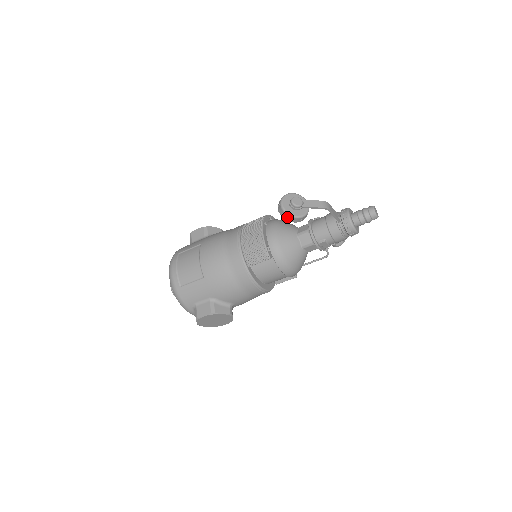
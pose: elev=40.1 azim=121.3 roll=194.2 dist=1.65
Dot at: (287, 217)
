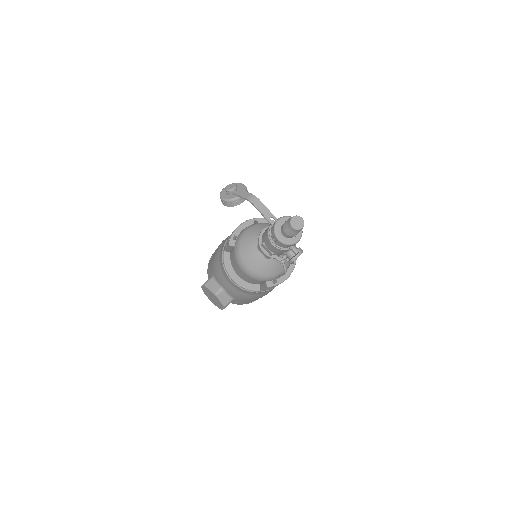
Dot at: occluded
